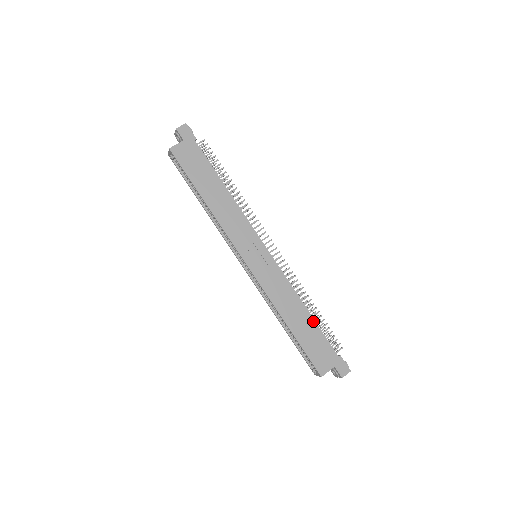
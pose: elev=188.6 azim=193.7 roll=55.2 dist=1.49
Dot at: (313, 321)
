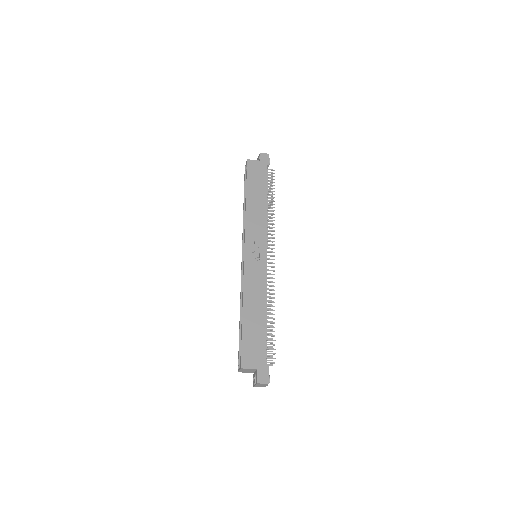
Dot at: (265, 324)
